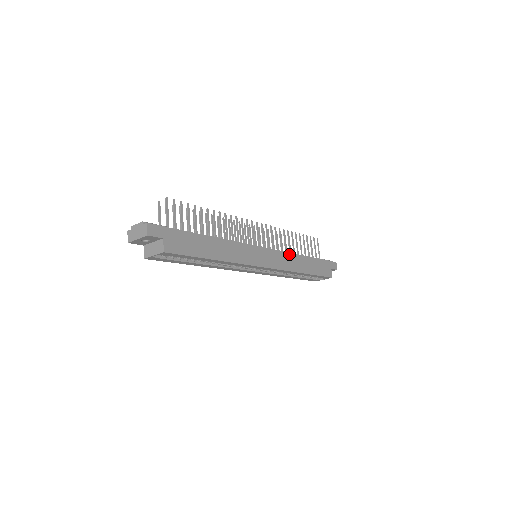
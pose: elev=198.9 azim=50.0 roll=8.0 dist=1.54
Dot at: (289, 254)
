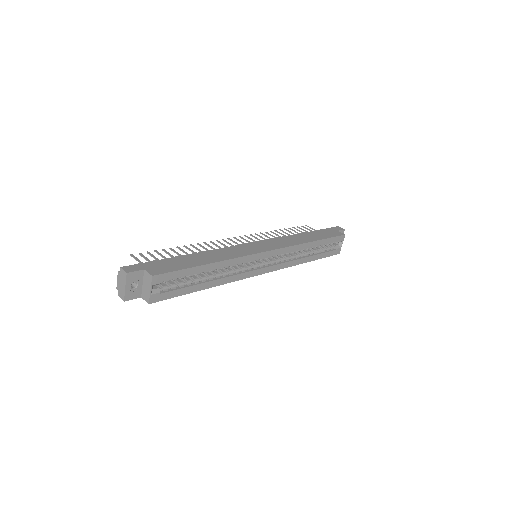
Dot at: (283, 238)
